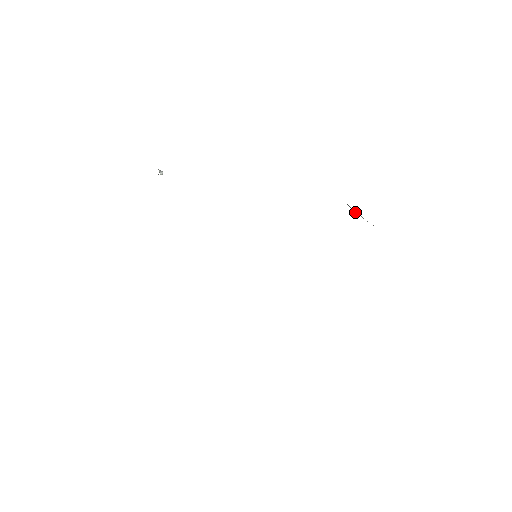
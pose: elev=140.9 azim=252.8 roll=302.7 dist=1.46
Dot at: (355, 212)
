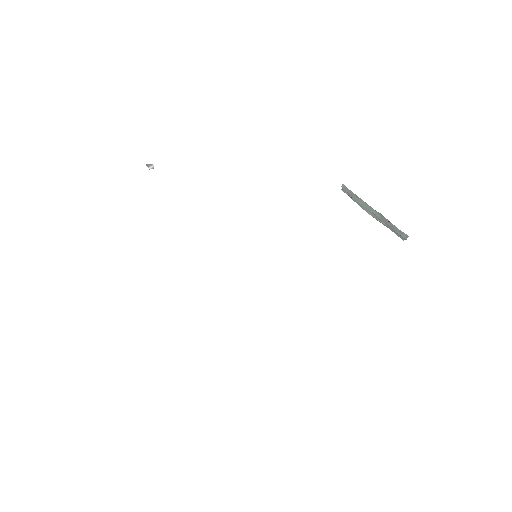
Dot at: occluded
